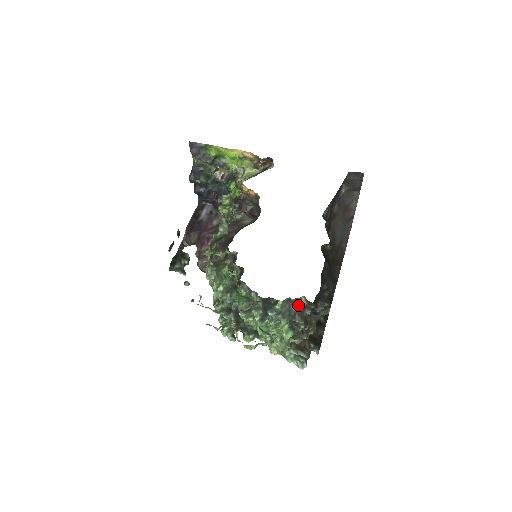
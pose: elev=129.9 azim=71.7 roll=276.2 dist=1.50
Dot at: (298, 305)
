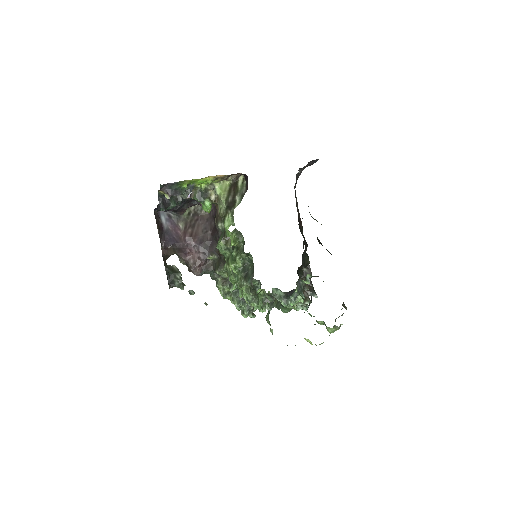
Dot at: (307, 281)
